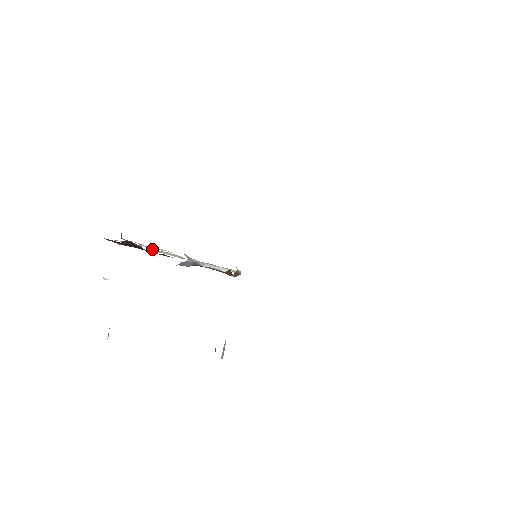
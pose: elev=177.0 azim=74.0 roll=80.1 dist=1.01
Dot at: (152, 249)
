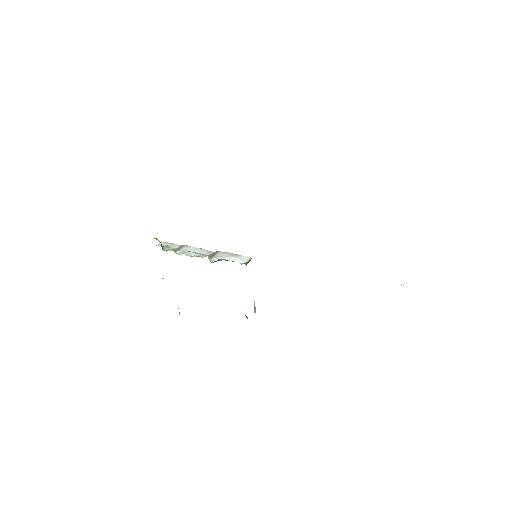
Dot at: (186, 249)
